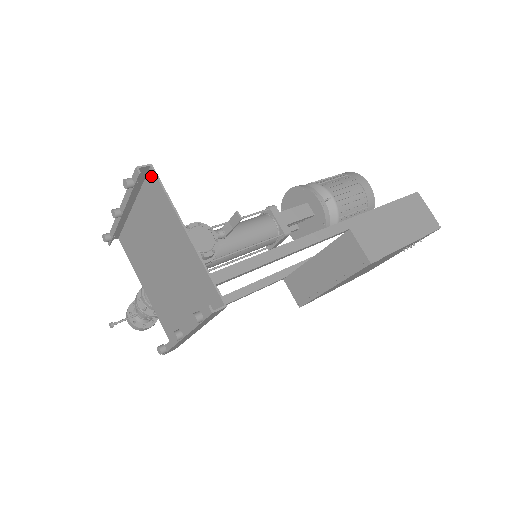
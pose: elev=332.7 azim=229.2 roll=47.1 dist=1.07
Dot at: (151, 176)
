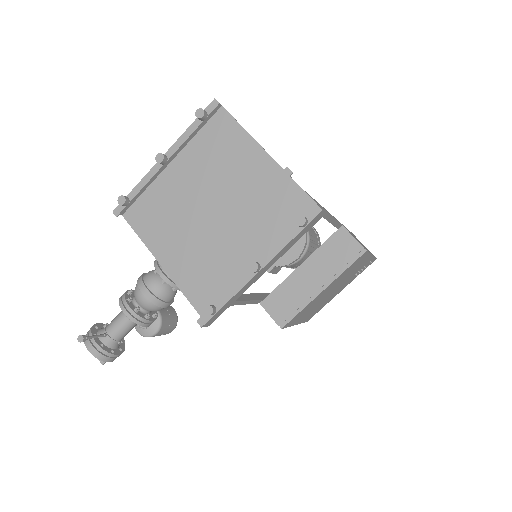
Dot at: (220, 116)
